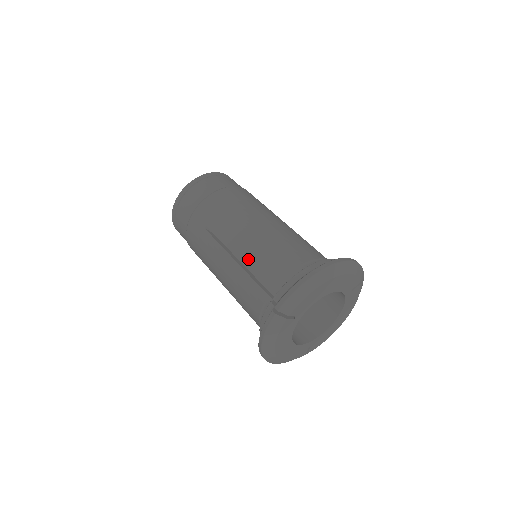
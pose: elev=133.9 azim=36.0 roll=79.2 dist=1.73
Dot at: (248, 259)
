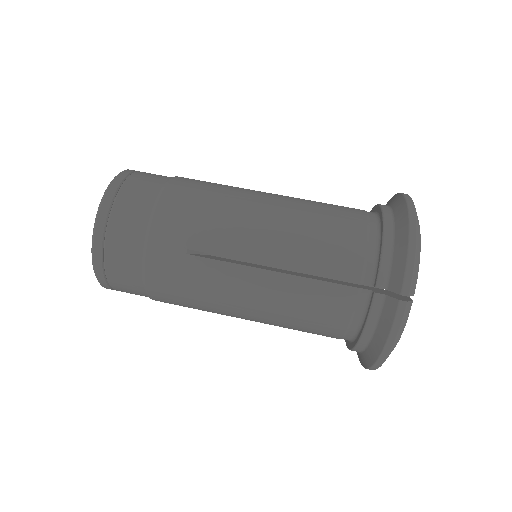
Dot at: (296, 259)
